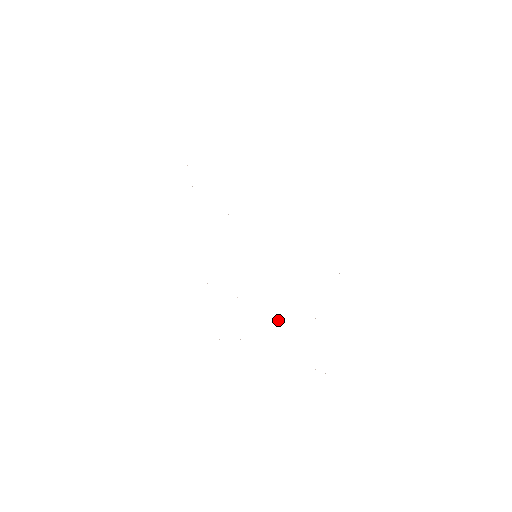
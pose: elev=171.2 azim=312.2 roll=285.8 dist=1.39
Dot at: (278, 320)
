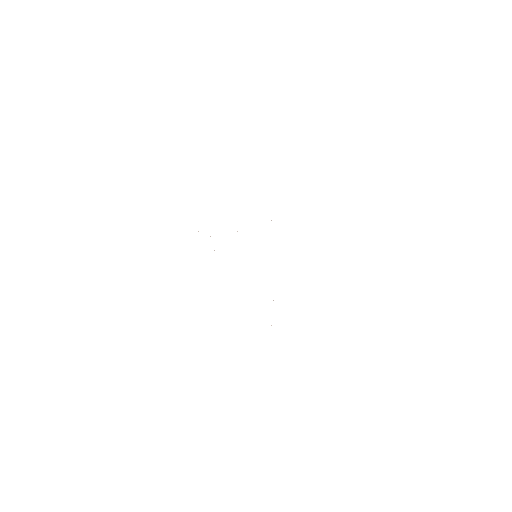
Dot at: occluded
